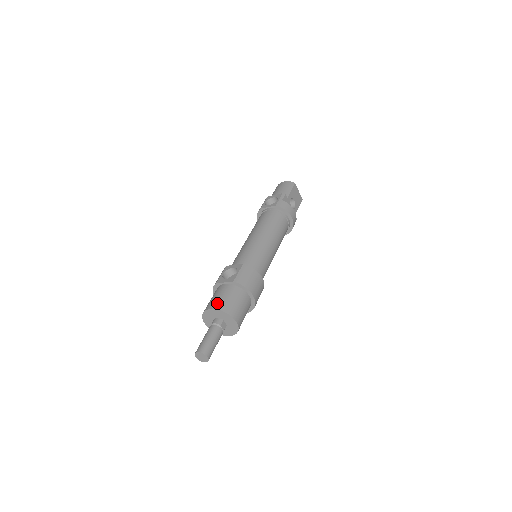
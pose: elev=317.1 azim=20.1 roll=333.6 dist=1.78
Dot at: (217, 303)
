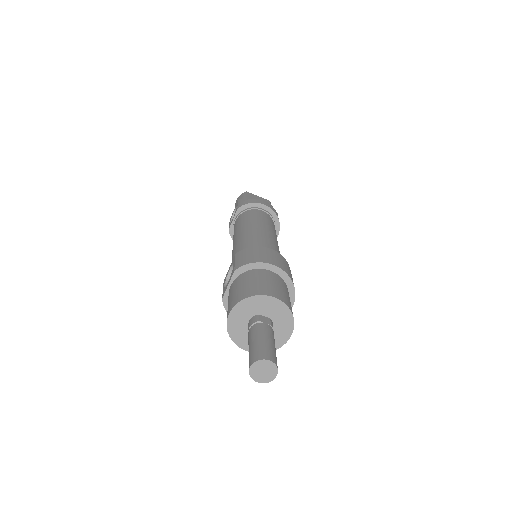
Dot at: (231, 302)
